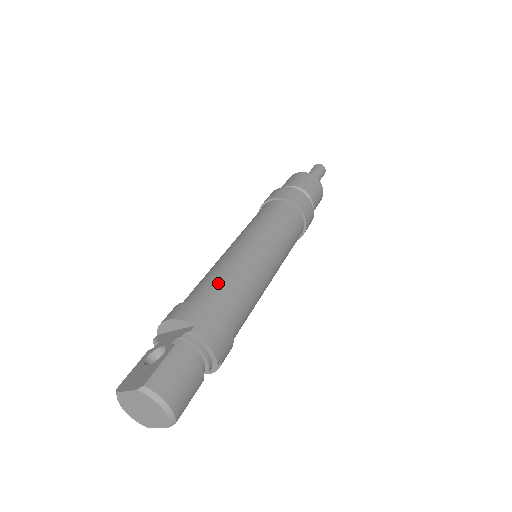
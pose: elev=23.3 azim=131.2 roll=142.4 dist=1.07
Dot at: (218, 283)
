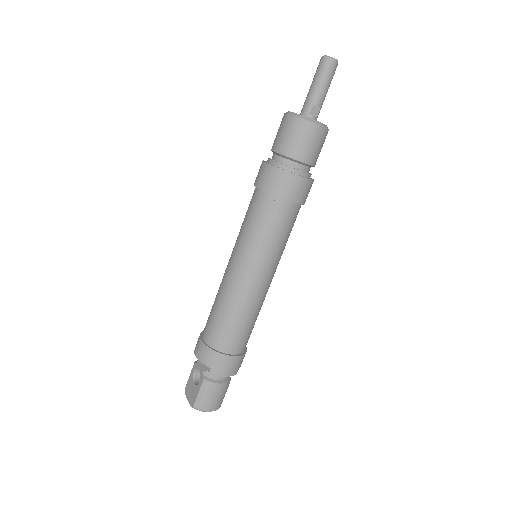
Dot at: (221, 324)
